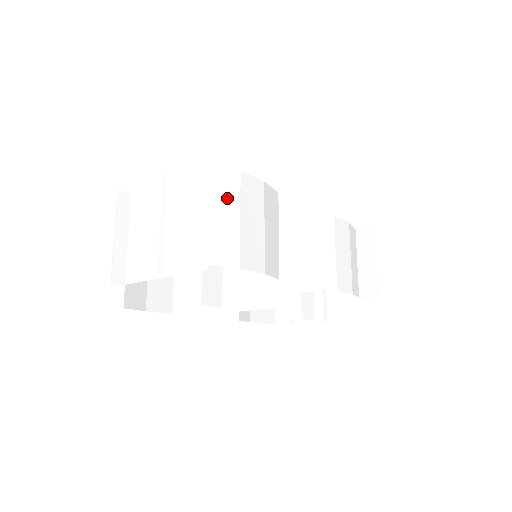
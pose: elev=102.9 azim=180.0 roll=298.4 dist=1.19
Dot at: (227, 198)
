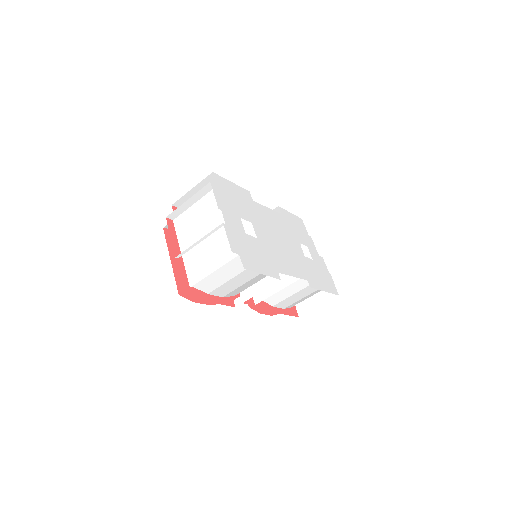
Dot at: (232, 270)
